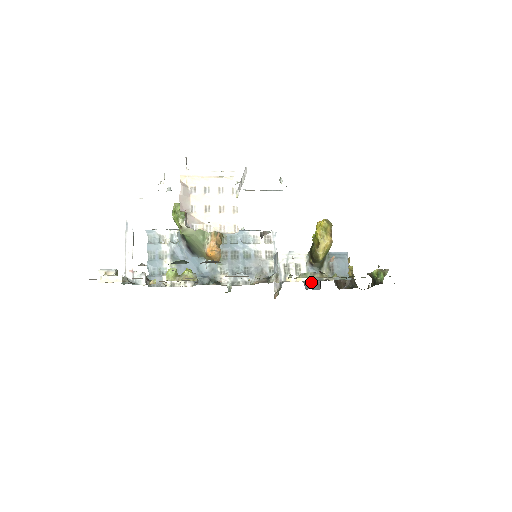
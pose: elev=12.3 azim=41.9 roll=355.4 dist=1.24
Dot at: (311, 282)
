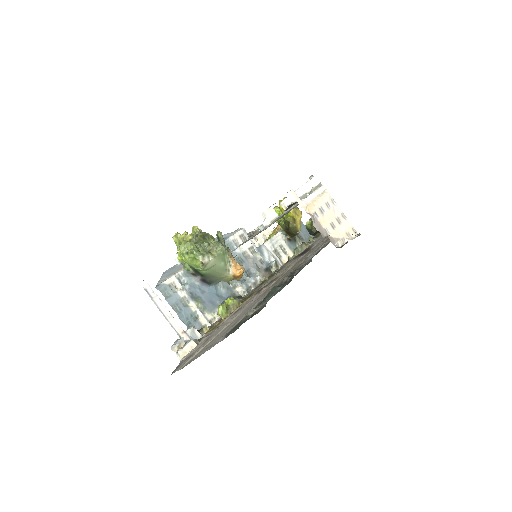
Dot at: occluded
